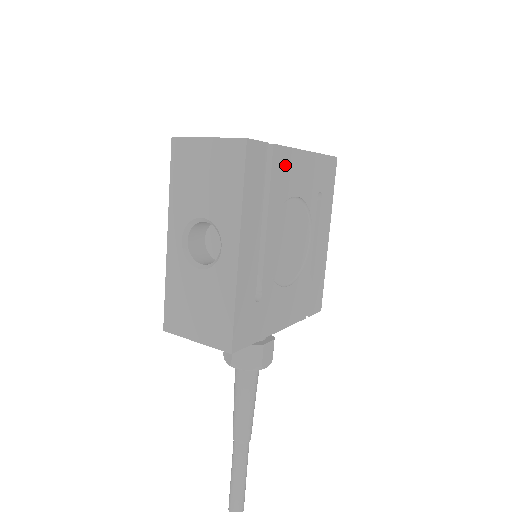
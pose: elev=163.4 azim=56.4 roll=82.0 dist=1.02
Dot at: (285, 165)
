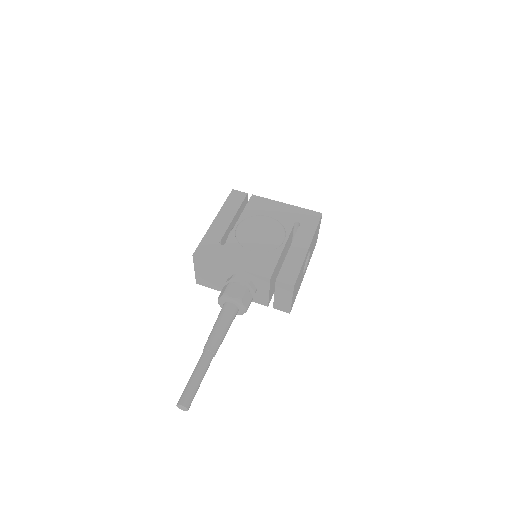
Dot at: (261, 203)
